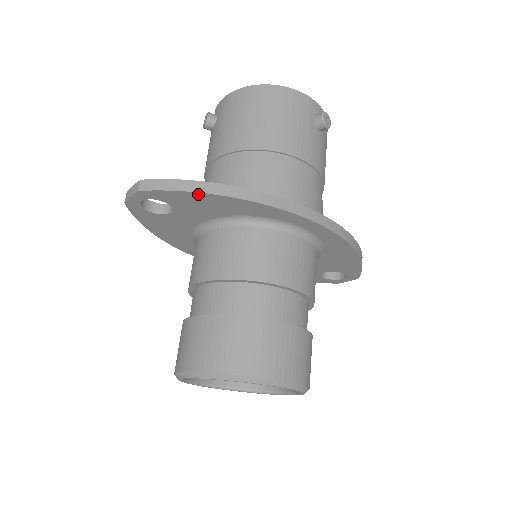
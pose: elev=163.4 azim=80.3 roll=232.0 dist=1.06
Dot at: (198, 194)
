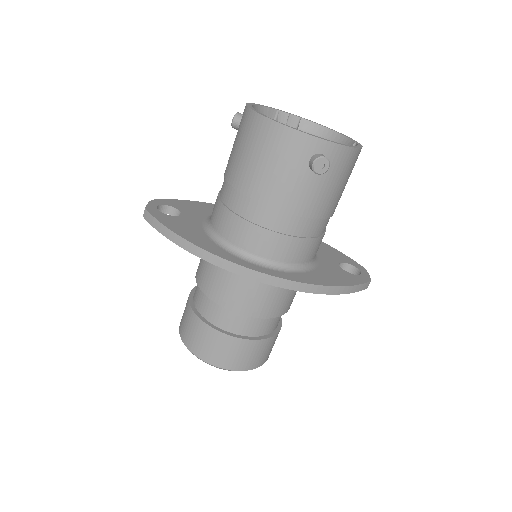
Dot at: (170, 238)
